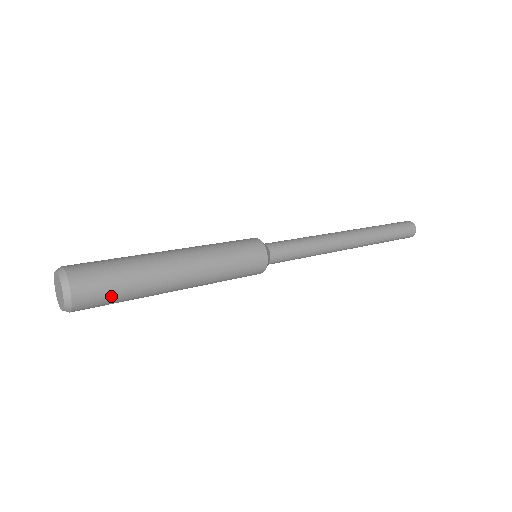
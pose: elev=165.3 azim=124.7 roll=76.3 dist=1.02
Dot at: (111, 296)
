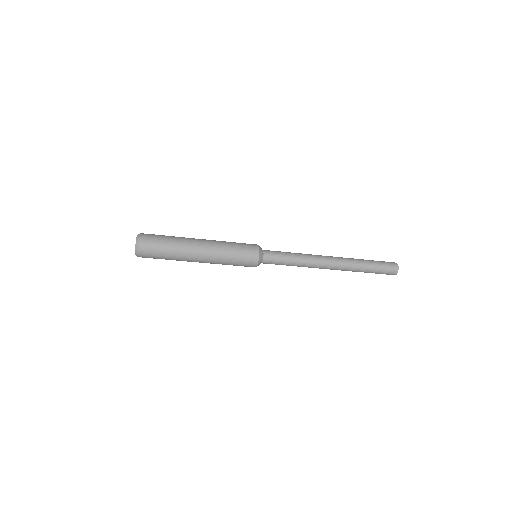
Dot at: (160, 244)
